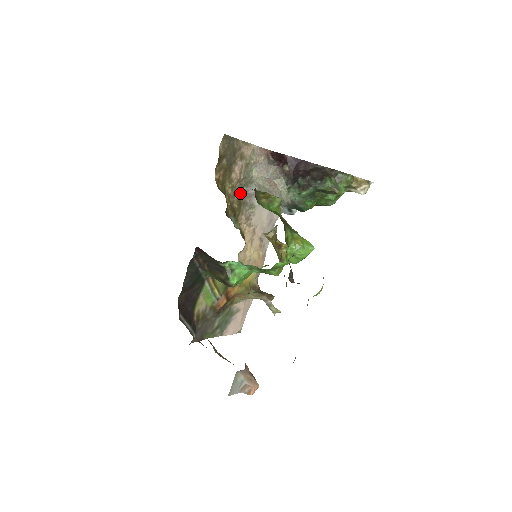
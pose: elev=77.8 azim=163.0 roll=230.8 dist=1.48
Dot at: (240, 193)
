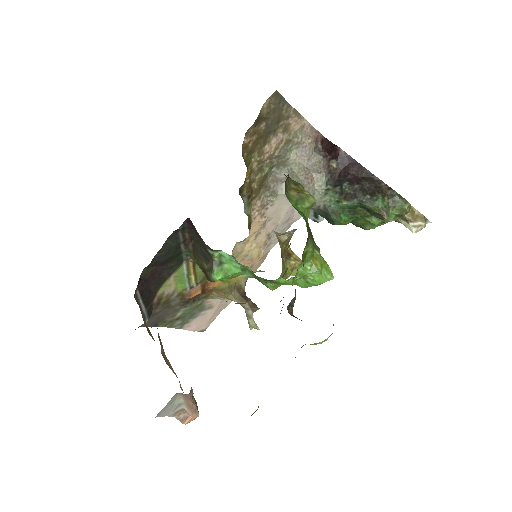
Dot at: (266, 172)
